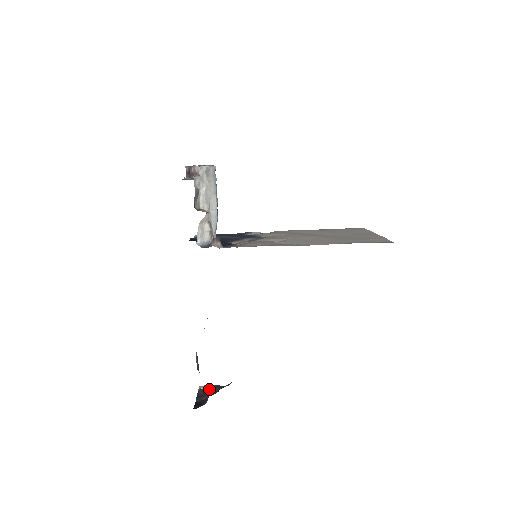
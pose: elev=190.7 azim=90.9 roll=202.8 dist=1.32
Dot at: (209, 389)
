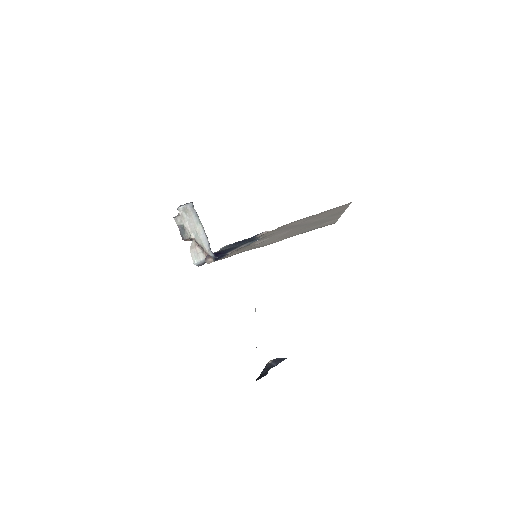
Dot at: (274, 362)
